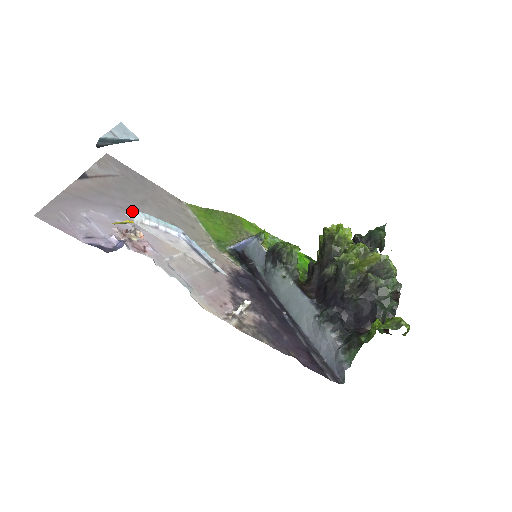
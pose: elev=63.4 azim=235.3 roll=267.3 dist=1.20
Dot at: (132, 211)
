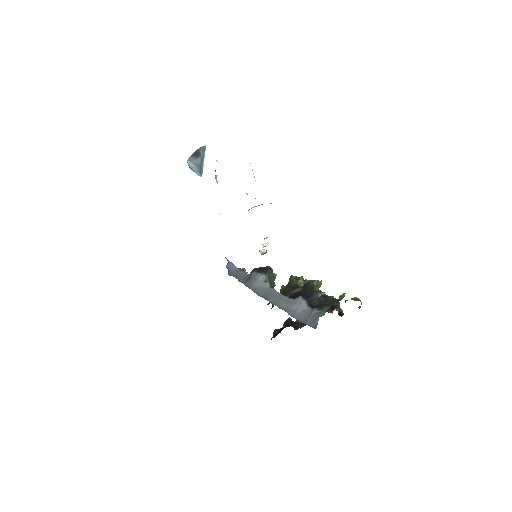
Dot at: occluded
